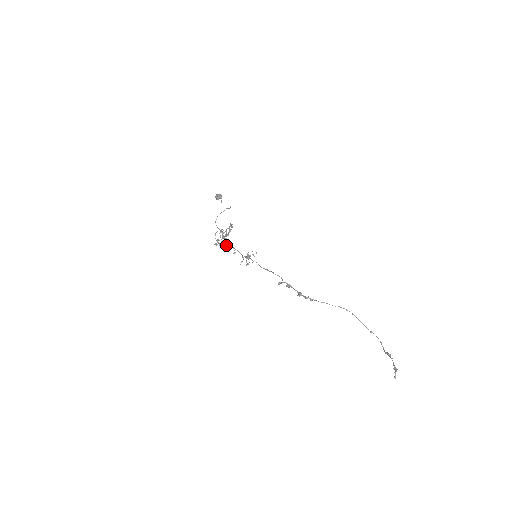
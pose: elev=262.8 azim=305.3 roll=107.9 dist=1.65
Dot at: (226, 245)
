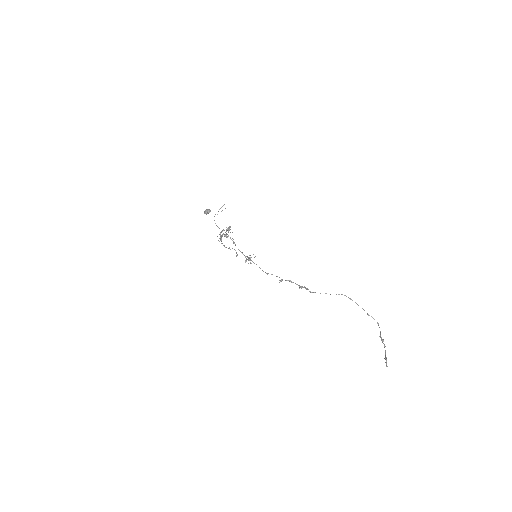
Dot at: (228, 248)
